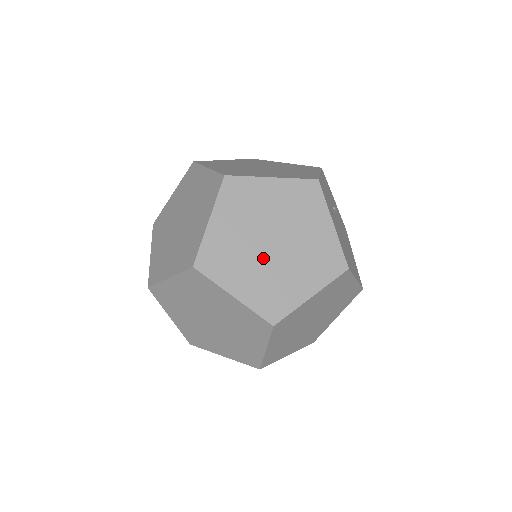
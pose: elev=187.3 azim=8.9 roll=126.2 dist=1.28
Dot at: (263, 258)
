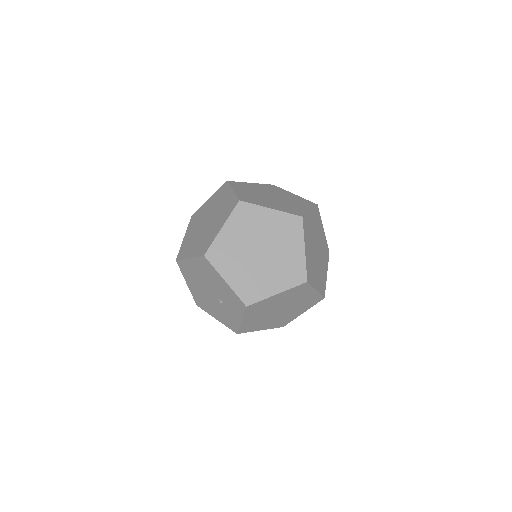
Dot at: (273, 200)
